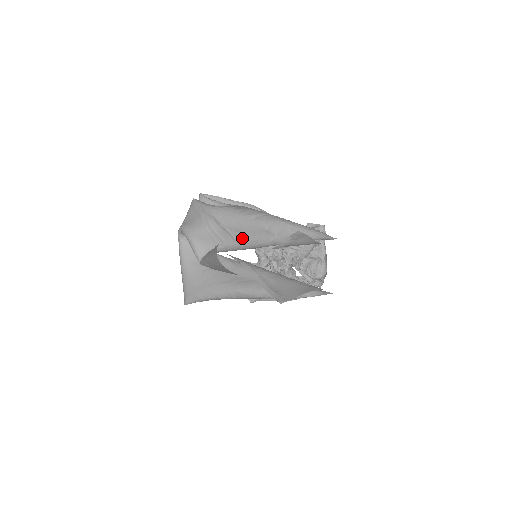
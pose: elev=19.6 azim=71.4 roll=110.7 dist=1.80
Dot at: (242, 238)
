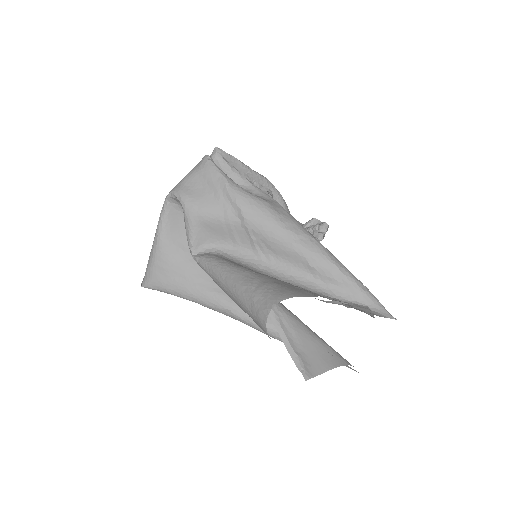
Dot at: (267, 253)
